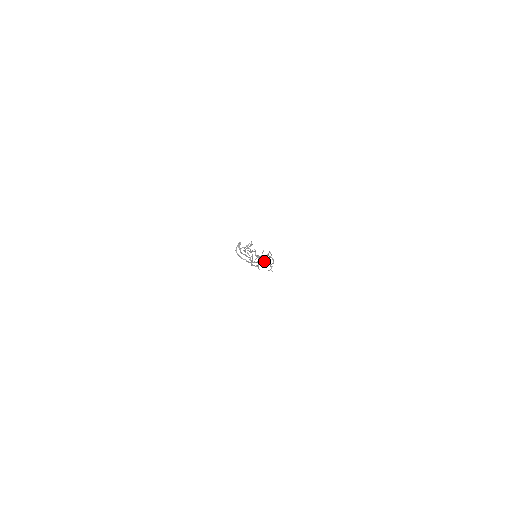
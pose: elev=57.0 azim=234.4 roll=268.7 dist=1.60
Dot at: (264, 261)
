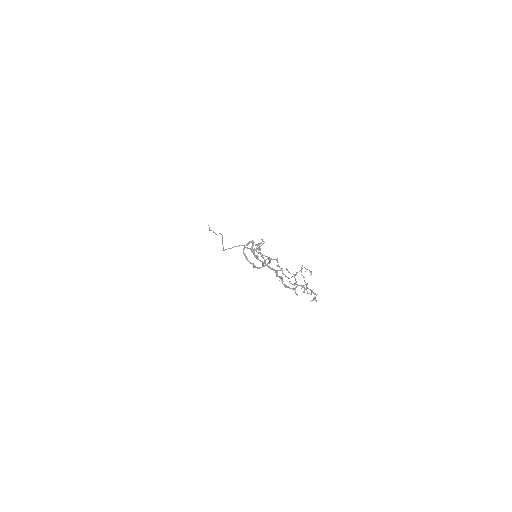
Dot at: (305, 284)
